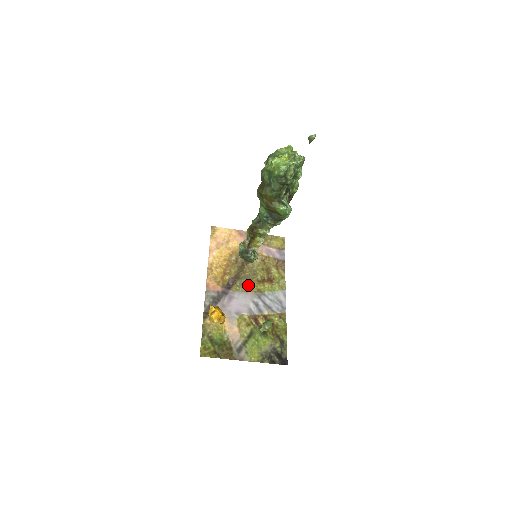
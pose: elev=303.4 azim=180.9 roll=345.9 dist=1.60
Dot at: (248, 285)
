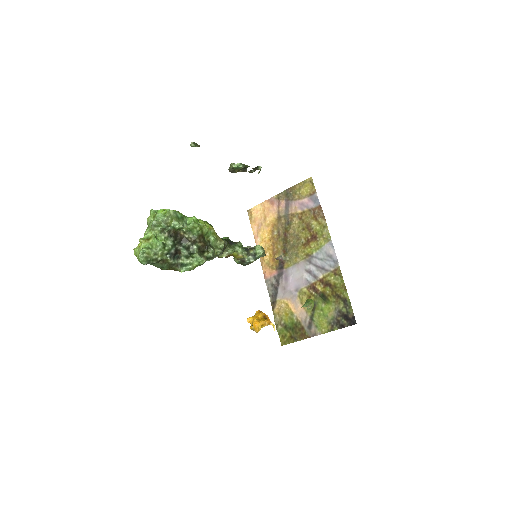
Dot at: (296, 255)
